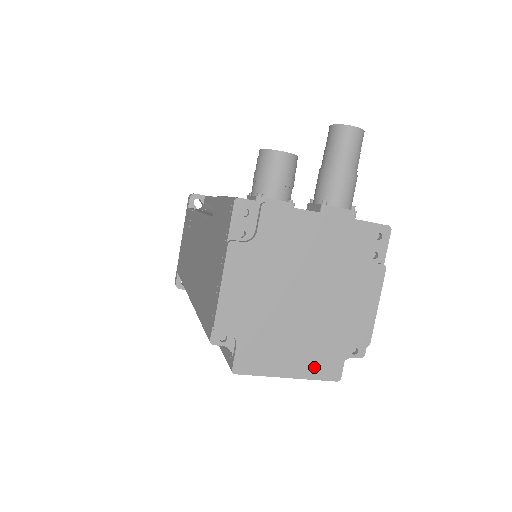
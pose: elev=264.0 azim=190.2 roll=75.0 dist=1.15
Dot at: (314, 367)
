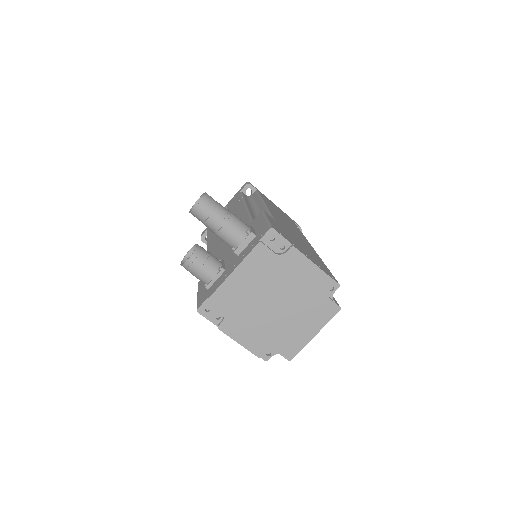
Dot at: (321, 319)
